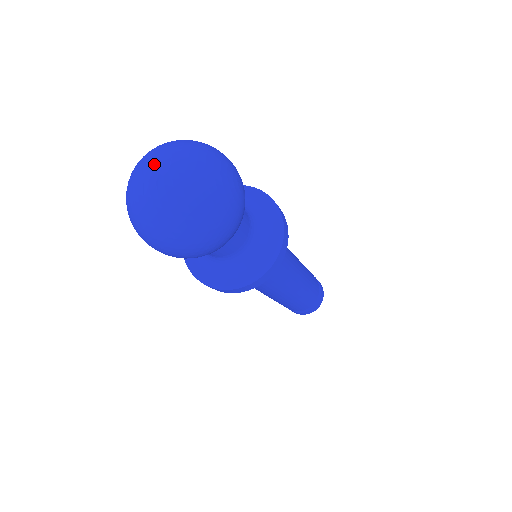
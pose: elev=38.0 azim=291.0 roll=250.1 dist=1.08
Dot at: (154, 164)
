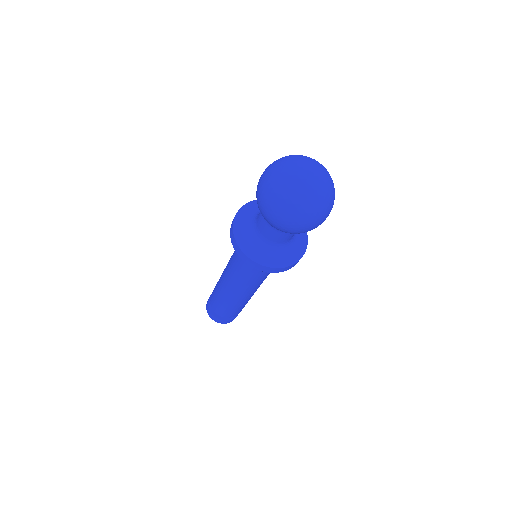
Dot at: (312, 165)
